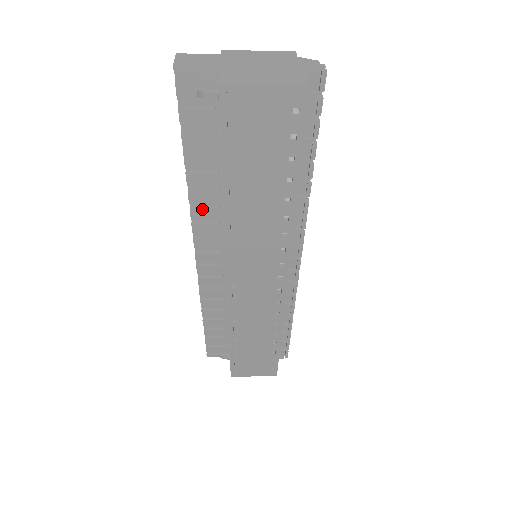
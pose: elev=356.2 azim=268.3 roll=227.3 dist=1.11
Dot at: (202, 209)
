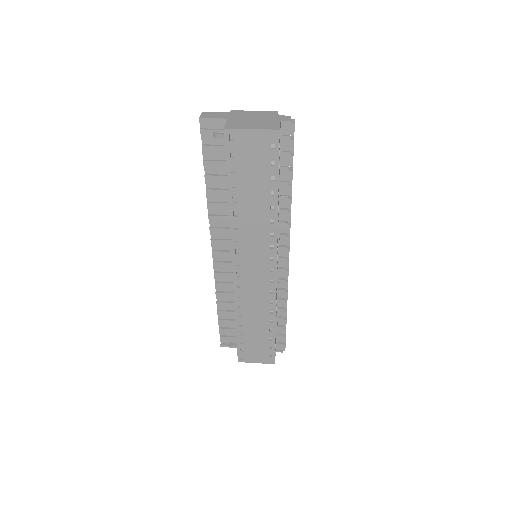
Dot at: (217, 217)
